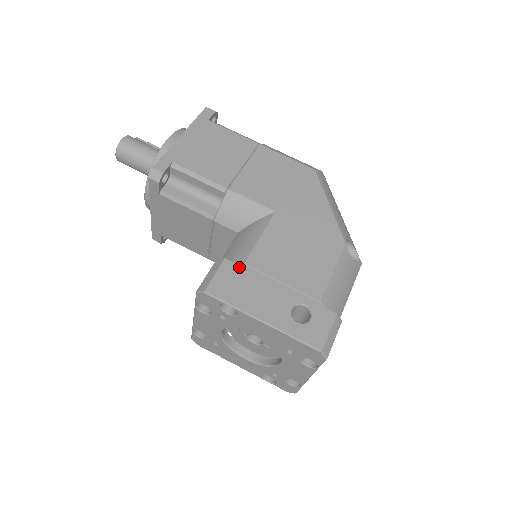
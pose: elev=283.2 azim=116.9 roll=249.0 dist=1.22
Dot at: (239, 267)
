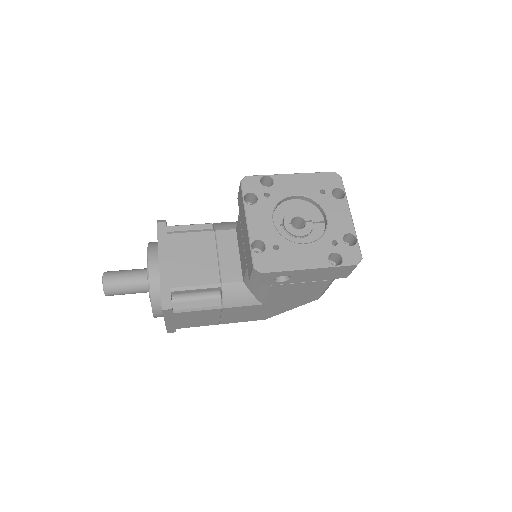
Dot at: occluded
